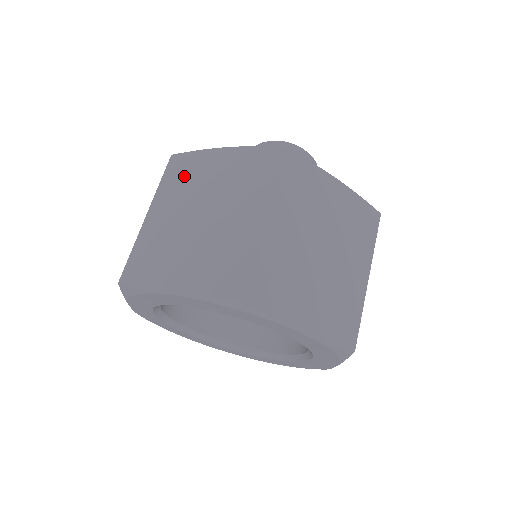
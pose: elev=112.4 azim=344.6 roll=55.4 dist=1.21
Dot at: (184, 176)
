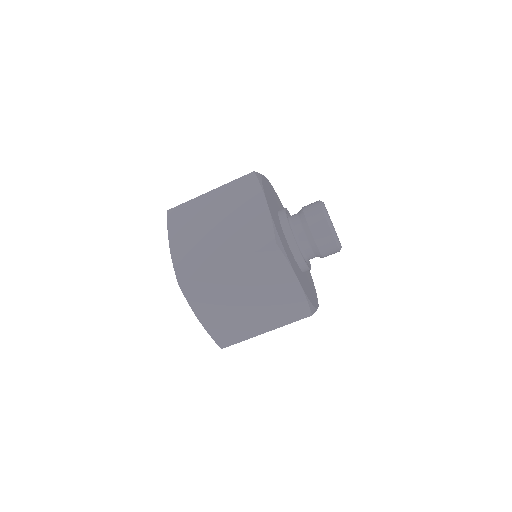
Dot at: (240, 193)
